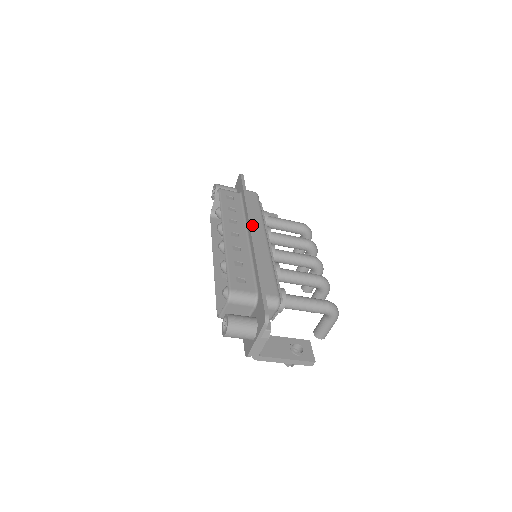
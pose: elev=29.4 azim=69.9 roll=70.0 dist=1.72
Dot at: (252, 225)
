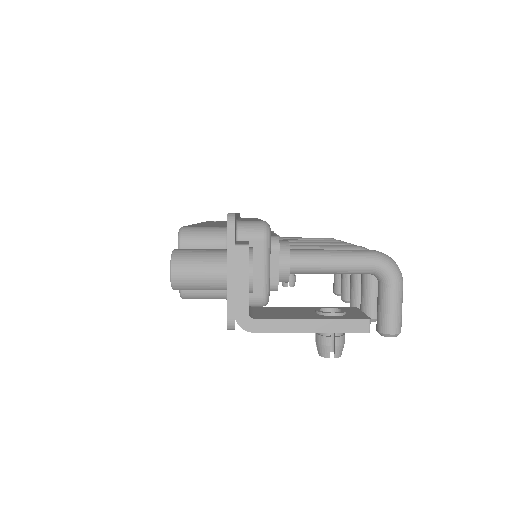
Dot at: occluded
